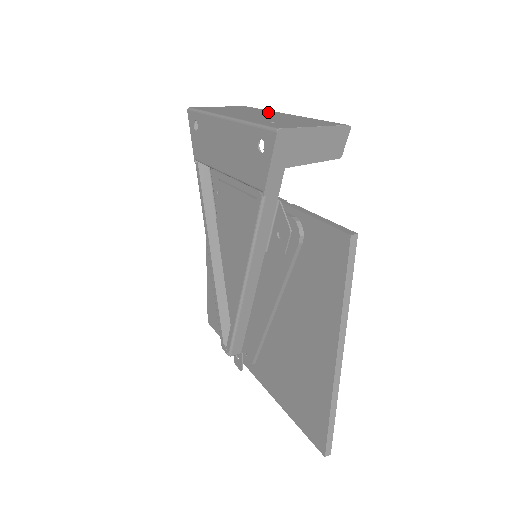
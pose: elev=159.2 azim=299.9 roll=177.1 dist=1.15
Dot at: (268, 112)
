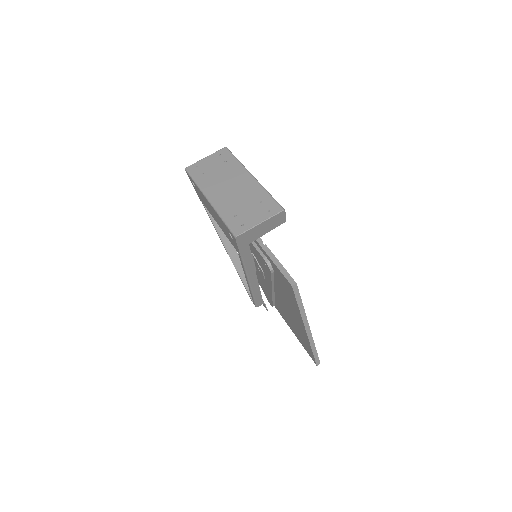
Dot at: (238, 173)
